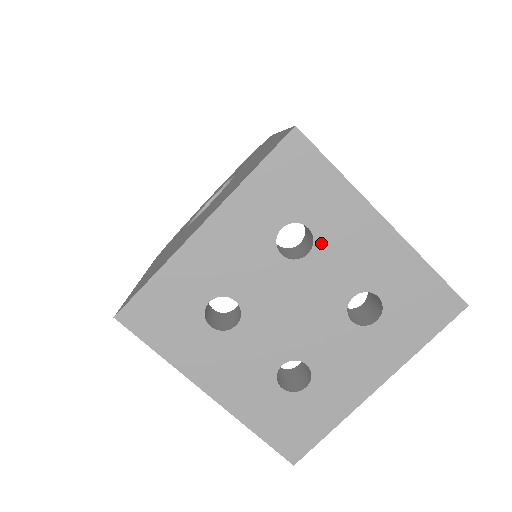
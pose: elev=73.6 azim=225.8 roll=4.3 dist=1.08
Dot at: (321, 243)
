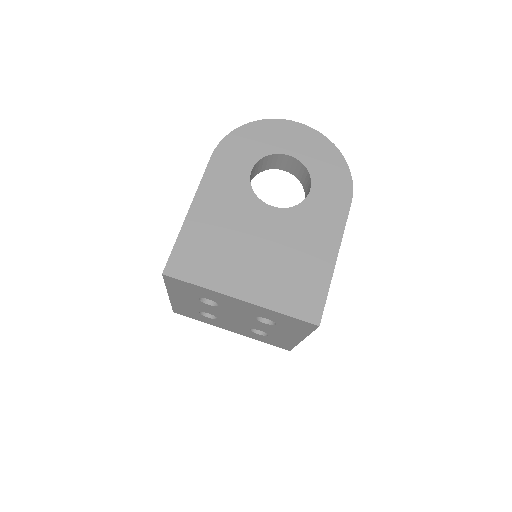
Dot at: (274, 326)
